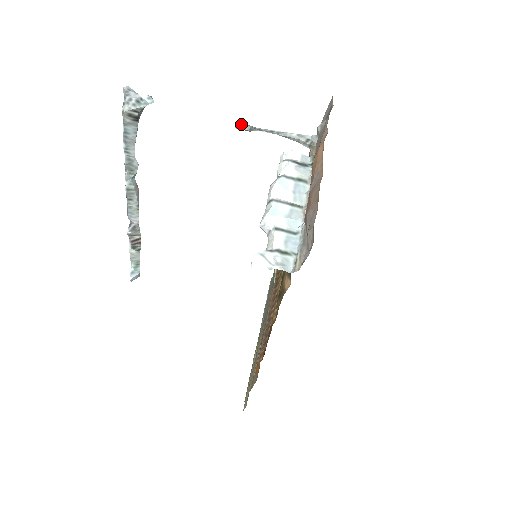
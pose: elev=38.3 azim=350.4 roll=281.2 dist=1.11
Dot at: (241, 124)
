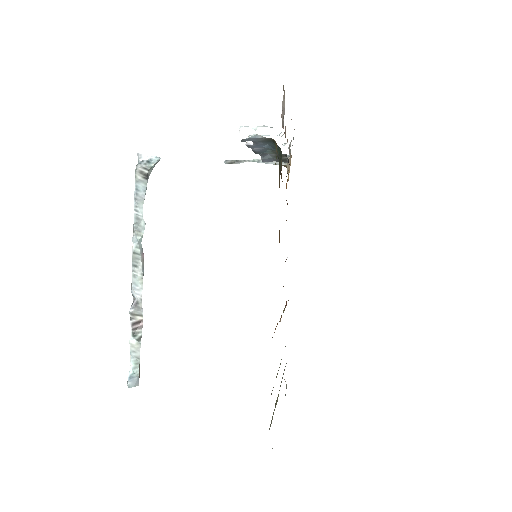
Dot at: (229, 160)
